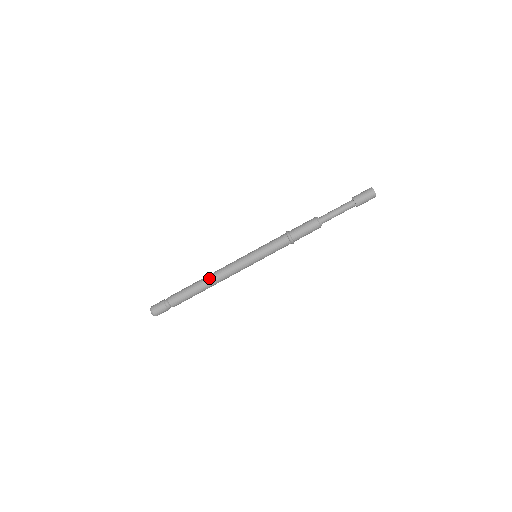
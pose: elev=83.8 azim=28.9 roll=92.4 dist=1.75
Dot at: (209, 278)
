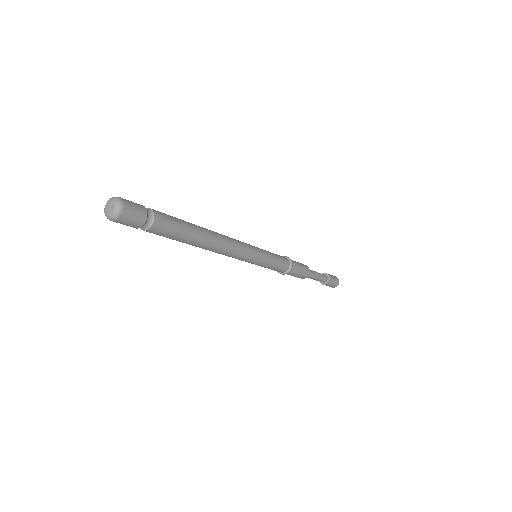
Dot at: (216, 237)
